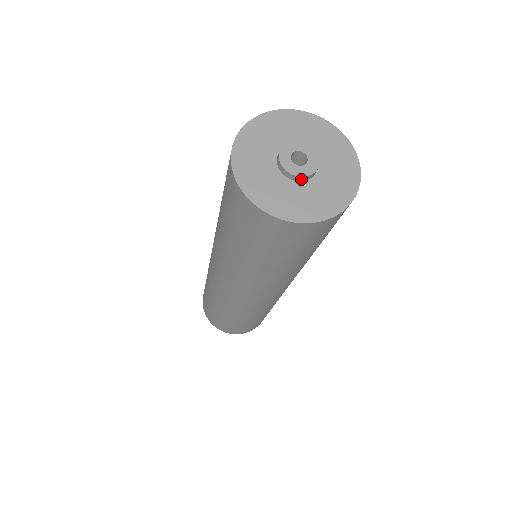
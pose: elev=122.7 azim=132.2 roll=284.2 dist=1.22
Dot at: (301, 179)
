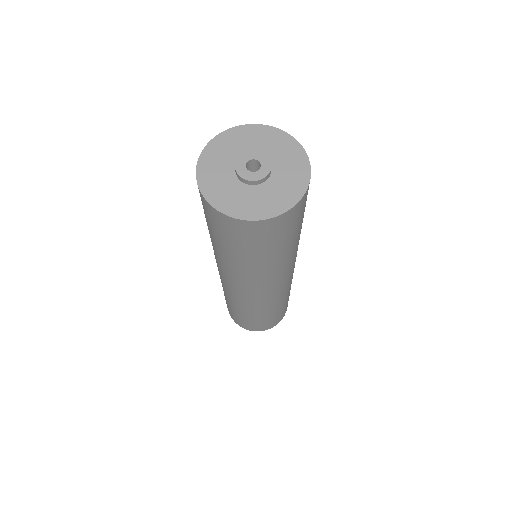
Dot at: (246, 182)
